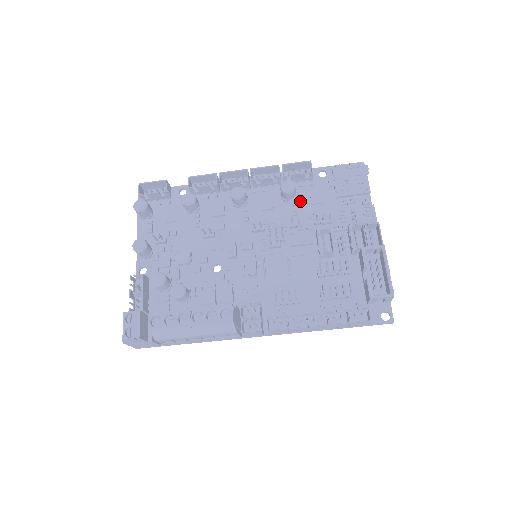
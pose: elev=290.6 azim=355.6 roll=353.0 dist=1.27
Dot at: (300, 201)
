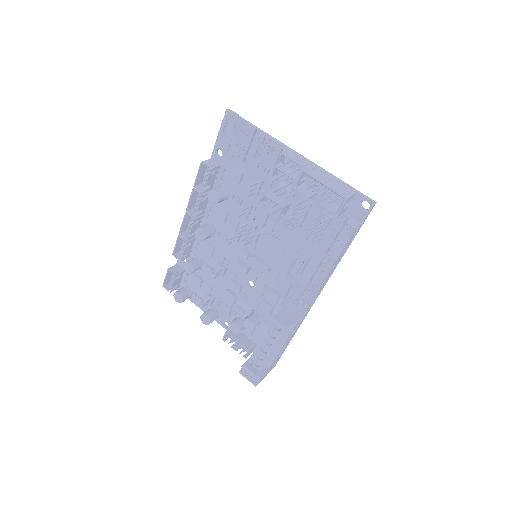
Dot at: (232, 189)
